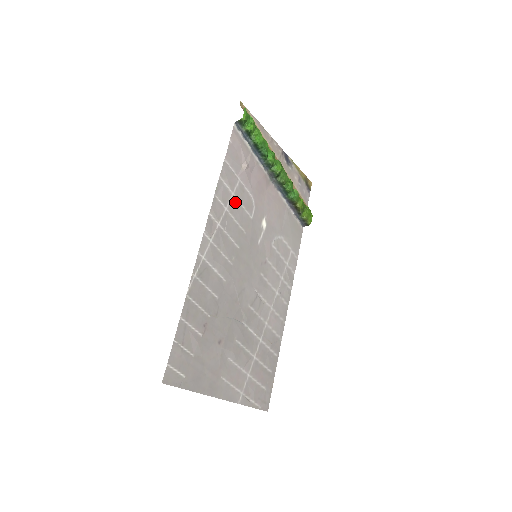
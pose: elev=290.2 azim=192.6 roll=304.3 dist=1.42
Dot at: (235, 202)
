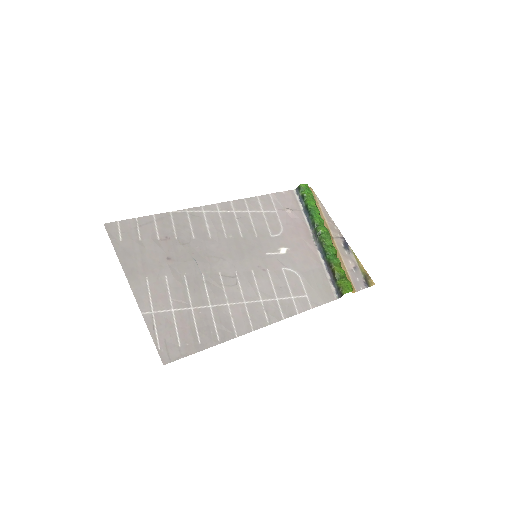
Dot at: (261, 216)
